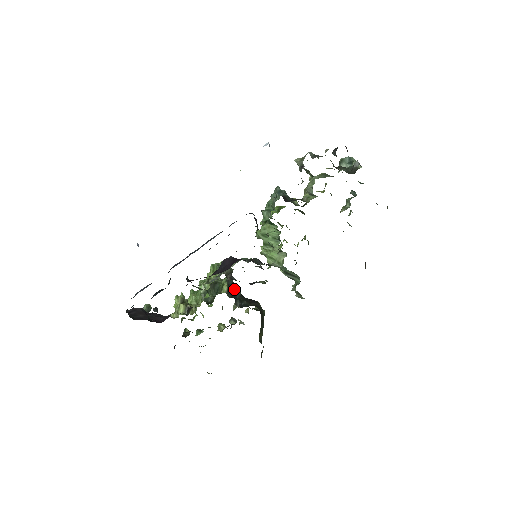
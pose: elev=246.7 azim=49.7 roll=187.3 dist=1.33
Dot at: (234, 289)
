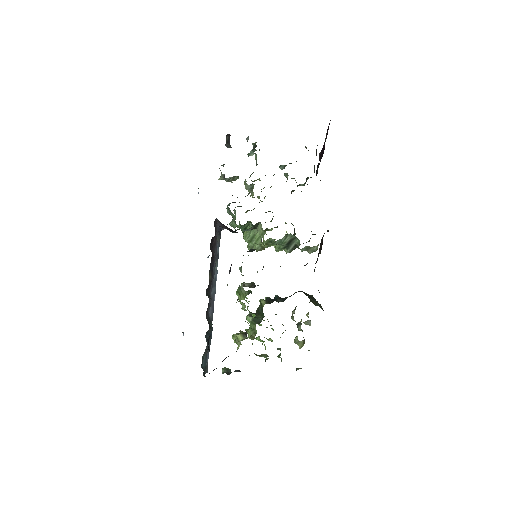
Dot at: (273, 300)
